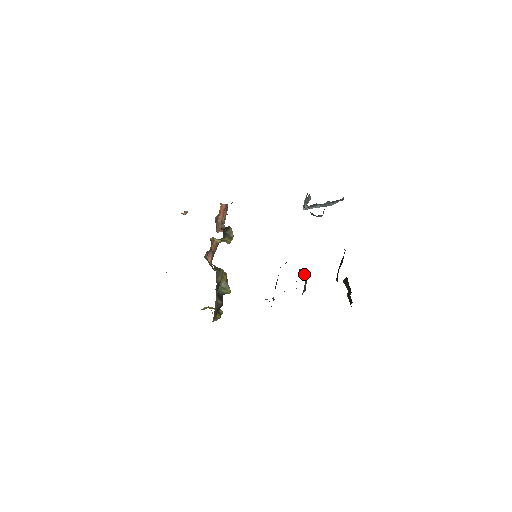
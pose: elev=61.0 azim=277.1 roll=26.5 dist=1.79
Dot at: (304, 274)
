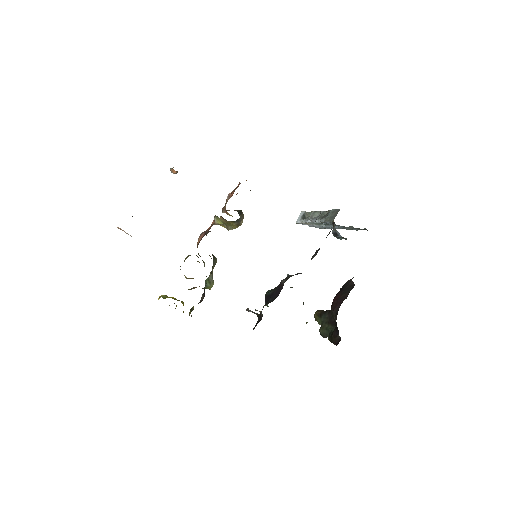
Dot at: occluded
